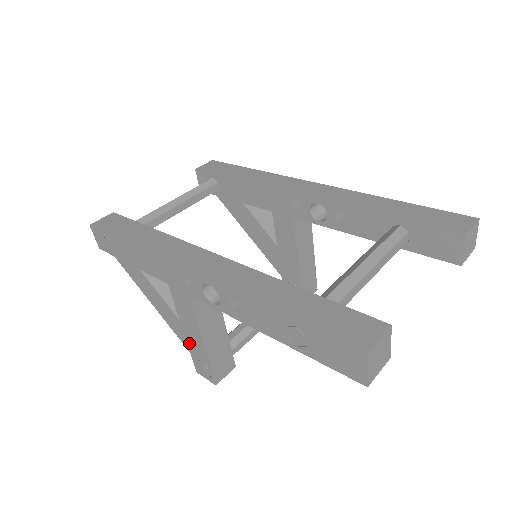
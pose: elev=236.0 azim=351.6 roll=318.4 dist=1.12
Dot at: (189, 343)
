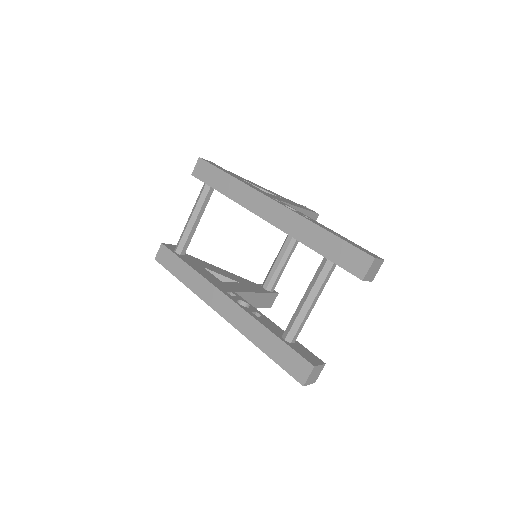
Dot at: occluded
